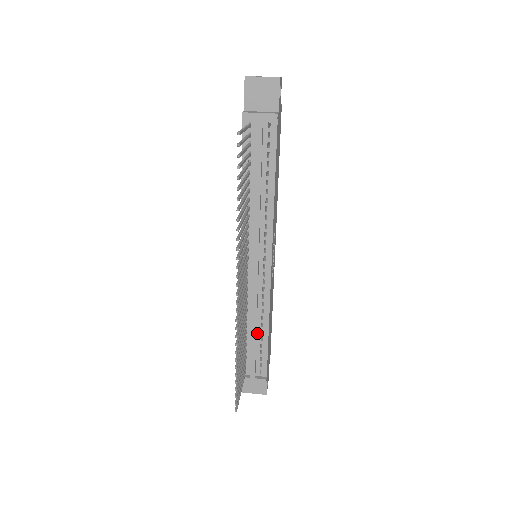
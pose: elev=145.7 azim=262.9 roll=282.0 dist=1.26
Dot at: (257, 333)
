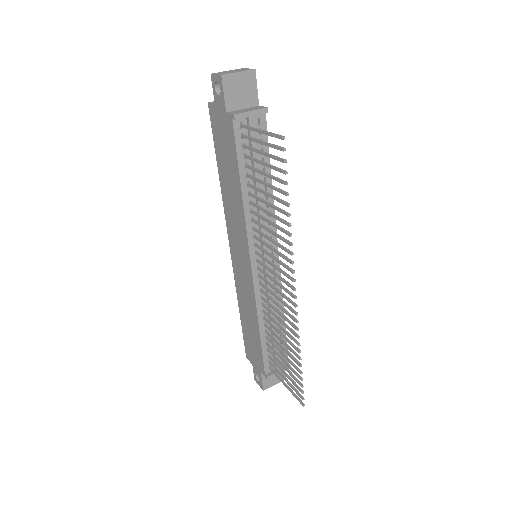
Dot at: occluded
